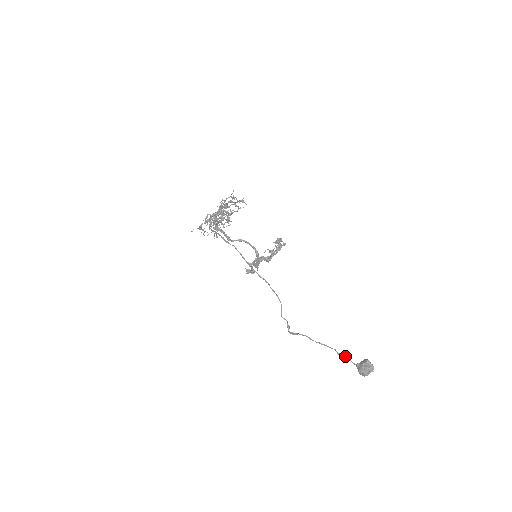
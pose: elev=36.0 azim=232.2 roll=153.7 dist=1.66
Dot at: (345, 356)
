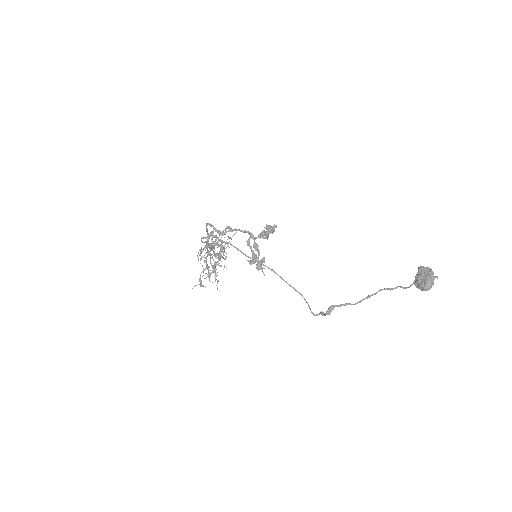
Dot at: occluded
